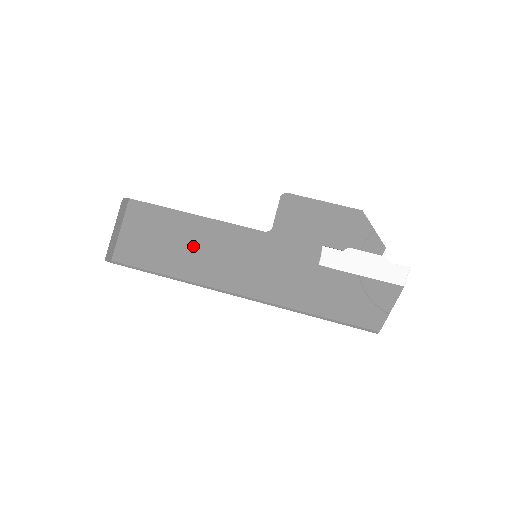
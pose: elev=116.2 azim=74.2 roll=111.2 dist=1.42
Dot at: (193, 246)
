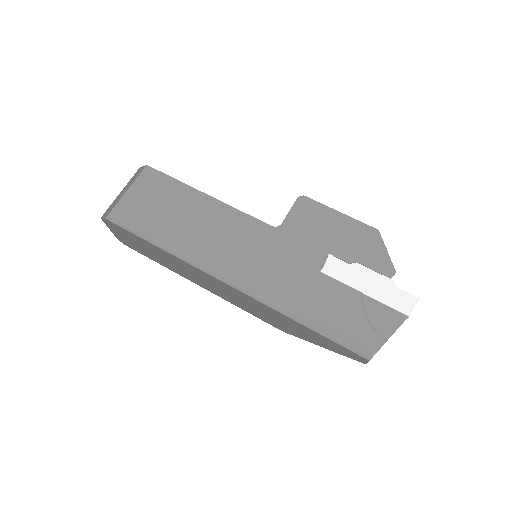
Dot at: (195, 222)
